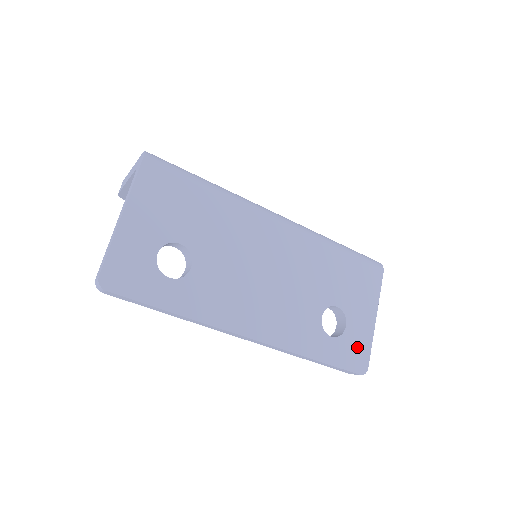
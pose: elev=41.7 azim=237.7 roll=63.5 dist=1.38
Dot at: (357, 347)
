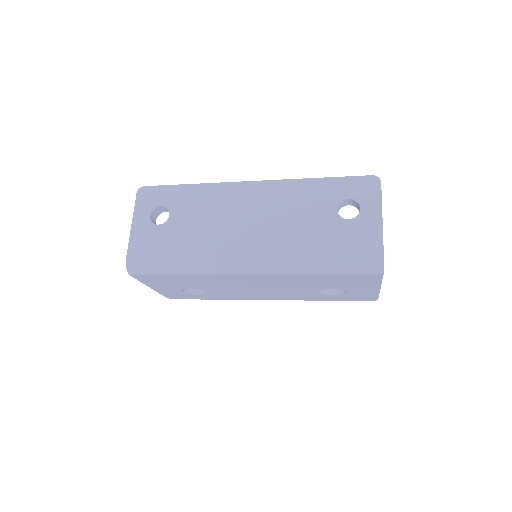
Dot at: (363, 296)
